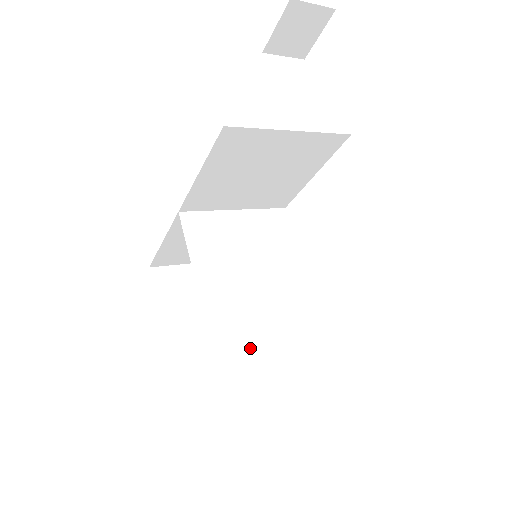
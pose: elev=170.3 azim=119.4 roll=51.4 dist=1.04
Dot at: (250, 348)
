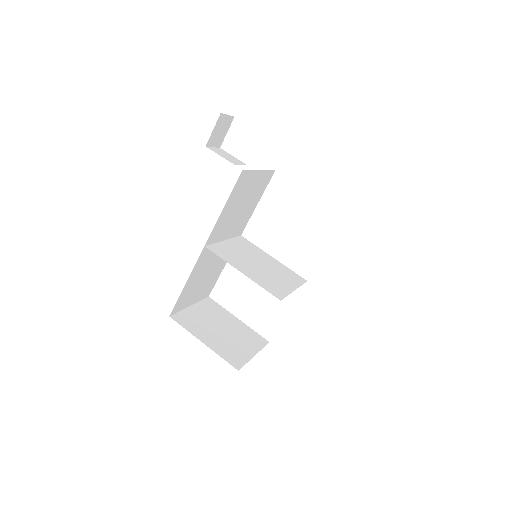
Dot at: (257, 340)
